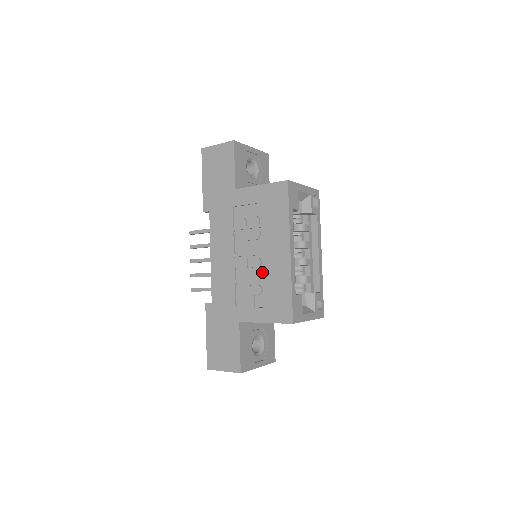
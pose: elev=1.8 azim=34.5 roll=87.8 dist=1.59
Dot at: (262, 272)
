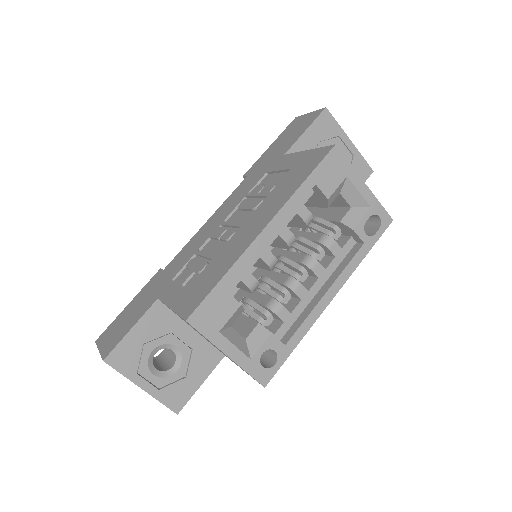
Dot at: occluded
